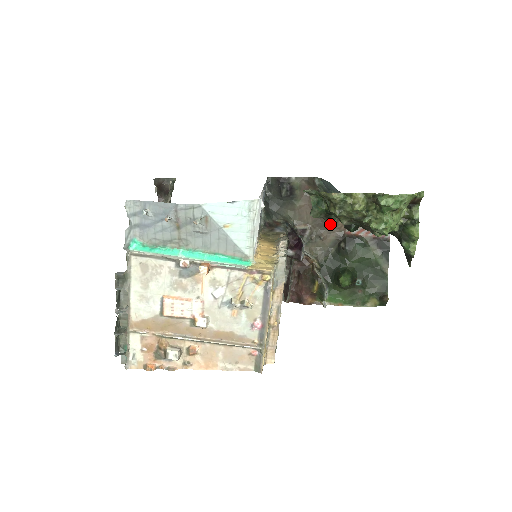
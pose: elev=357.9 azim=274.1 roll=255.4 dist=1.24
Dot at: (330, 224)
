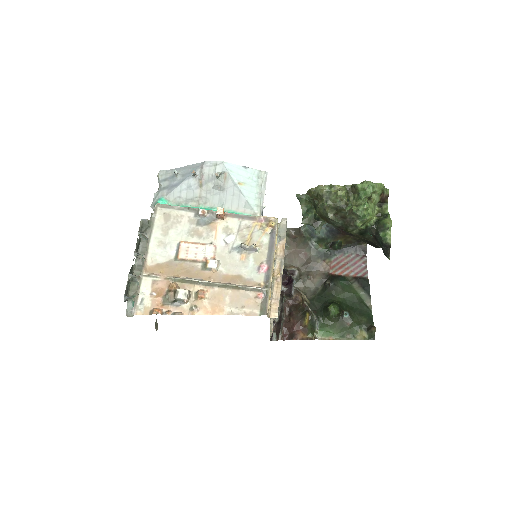
Dot at: (318, 230)
